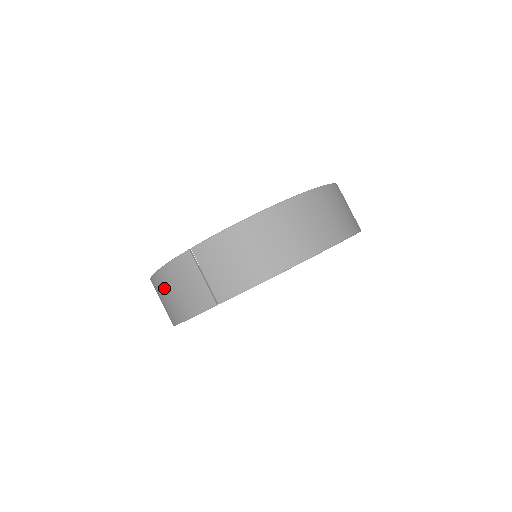
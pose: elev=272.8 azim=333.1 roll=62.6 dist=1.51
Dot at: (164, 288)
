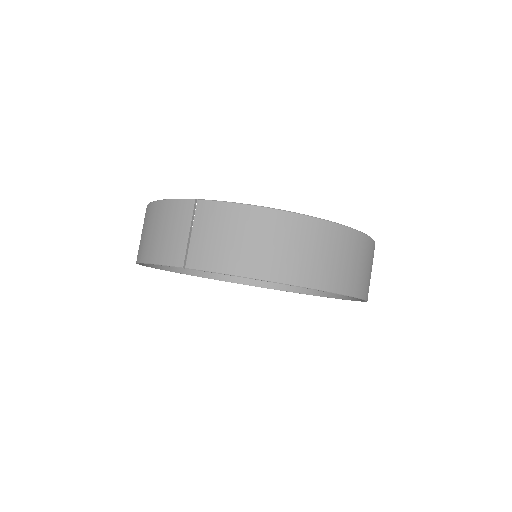
Dot at: (150, 221)
